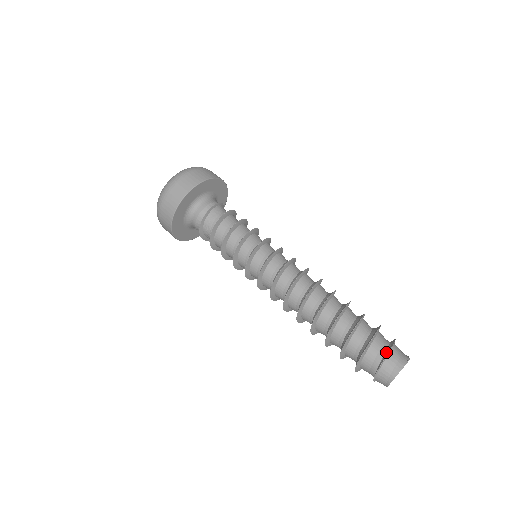
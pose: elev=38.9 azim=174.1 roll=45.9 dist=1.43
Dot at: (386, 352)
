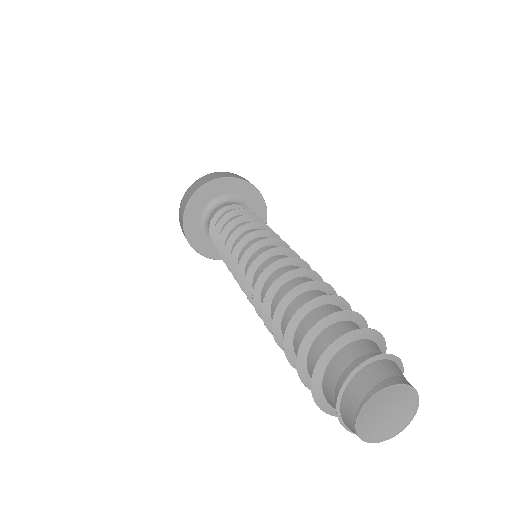
Dot at: (389, 359)
